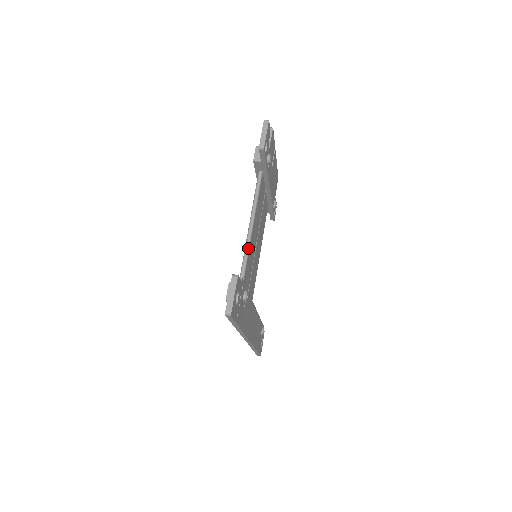
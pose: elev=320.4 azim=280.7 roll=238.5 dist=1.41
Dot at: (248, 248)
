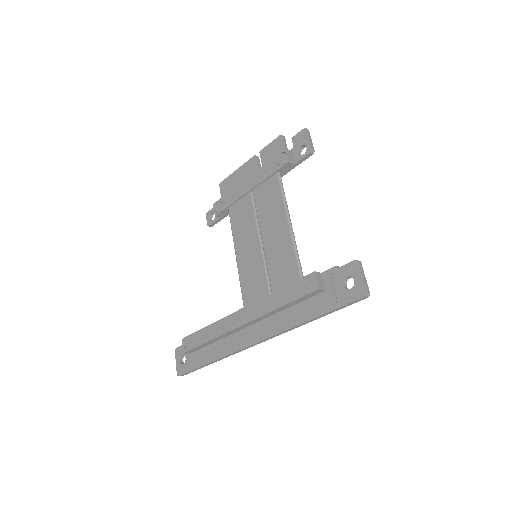
Dot at: occluded
